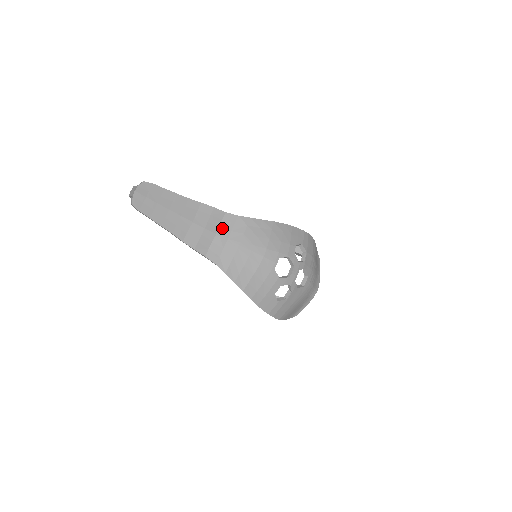
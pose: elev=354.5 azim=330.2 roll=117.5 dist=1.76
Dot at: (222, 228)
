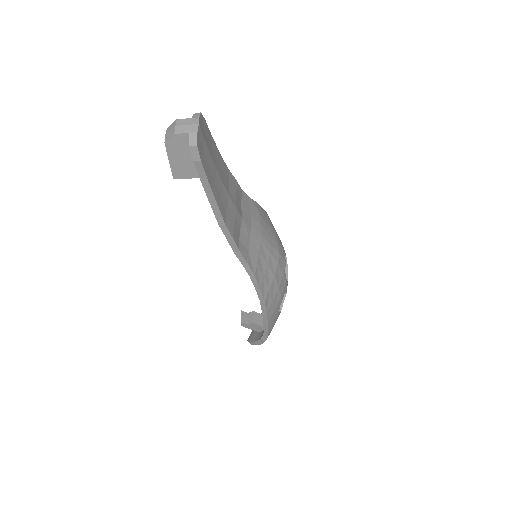
Dot at: (244, 211)
